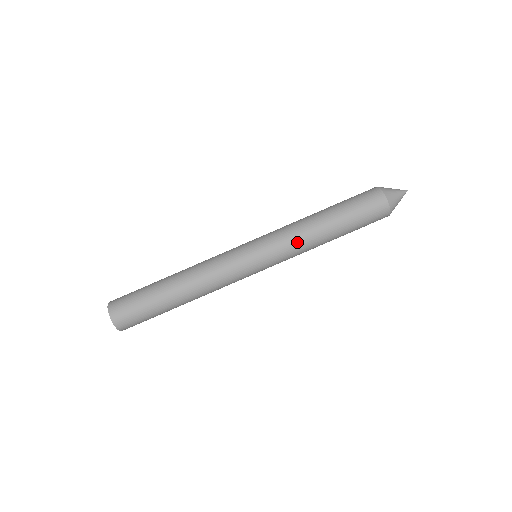
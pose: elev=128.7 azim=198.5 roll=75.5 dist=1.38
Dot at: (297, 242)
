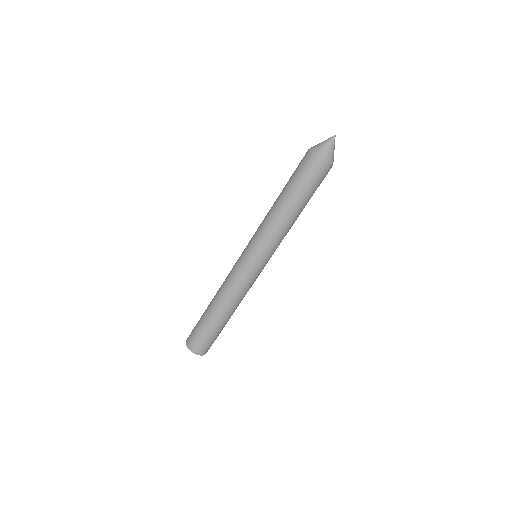
Dot at: (281, 236)
